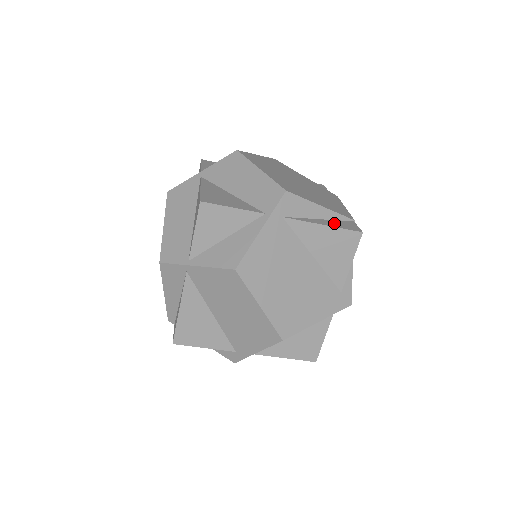
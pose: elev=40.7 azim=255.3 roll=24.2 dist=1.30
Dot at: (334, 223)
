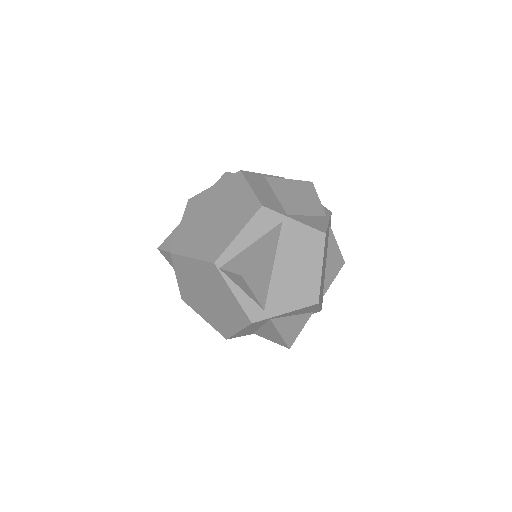
Dot at: occluded
